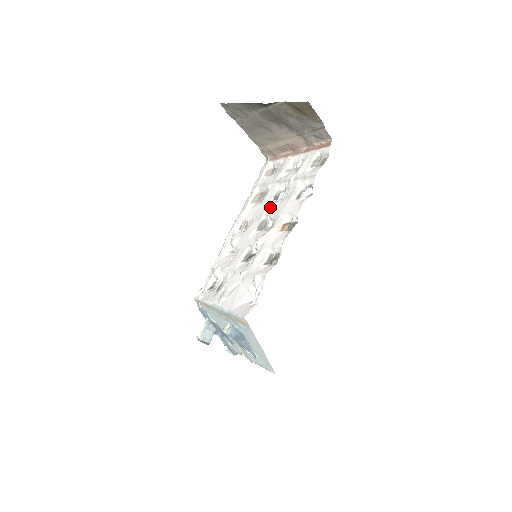
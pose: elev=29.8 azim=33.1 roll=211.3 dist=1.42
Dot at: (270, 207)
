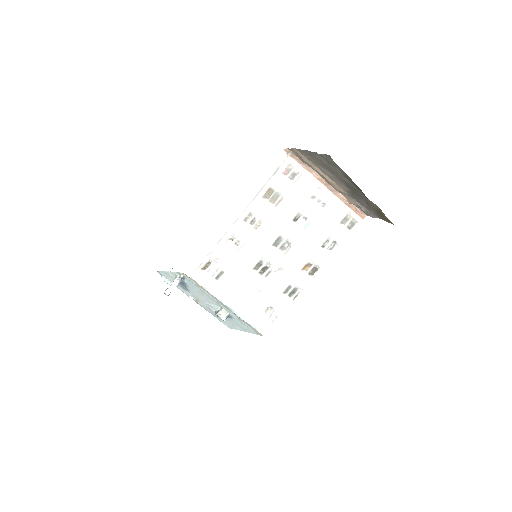
Dot at: (290, 229)
